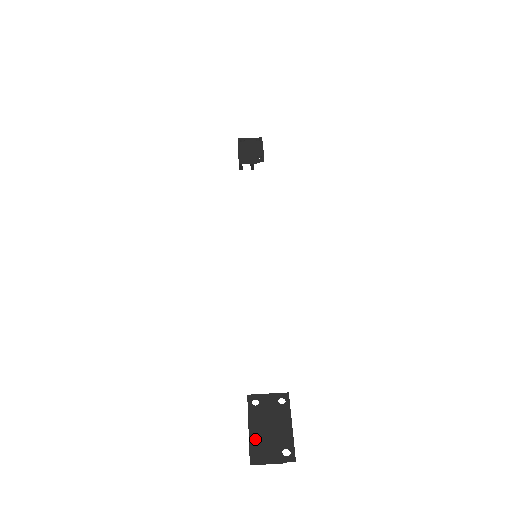
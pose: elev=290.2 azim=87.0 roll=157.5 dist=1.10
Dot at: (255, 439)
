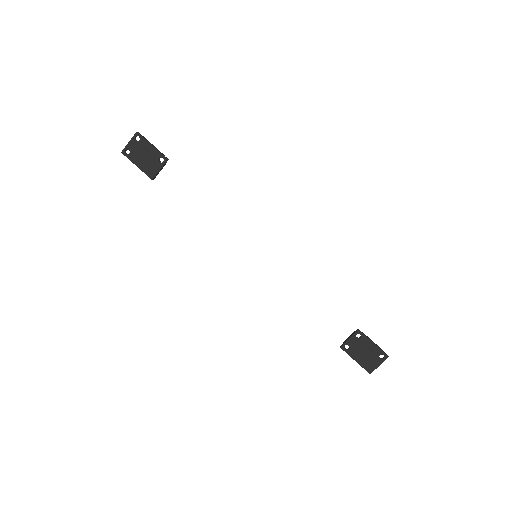
Dot at: (363, 363)
